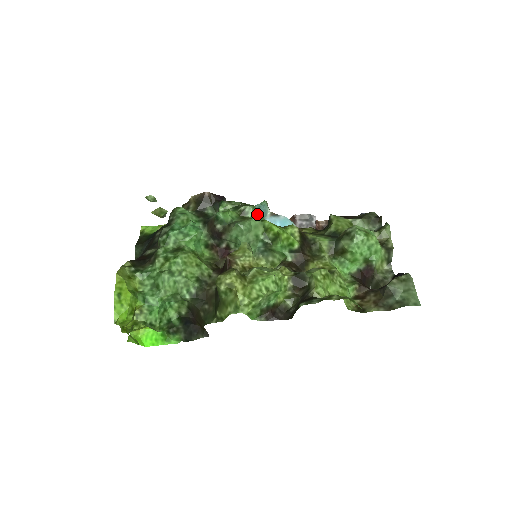
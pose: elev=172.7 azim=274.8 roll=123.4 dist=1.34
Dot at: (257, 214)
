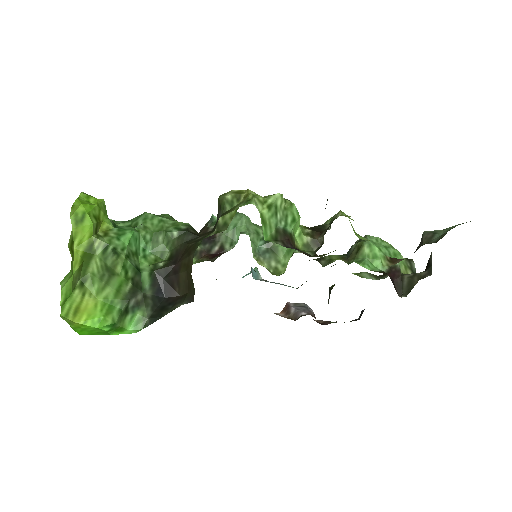
Dot at: occluded
